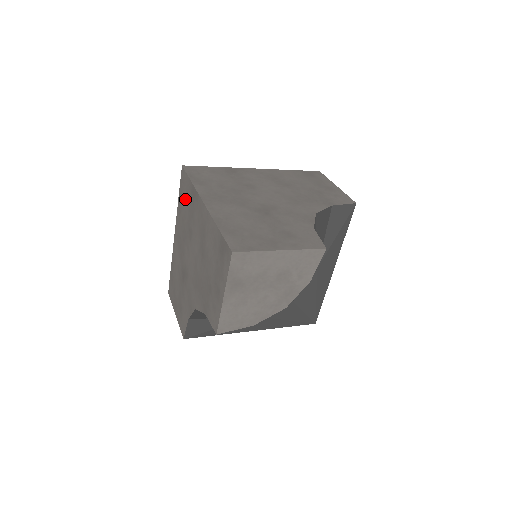
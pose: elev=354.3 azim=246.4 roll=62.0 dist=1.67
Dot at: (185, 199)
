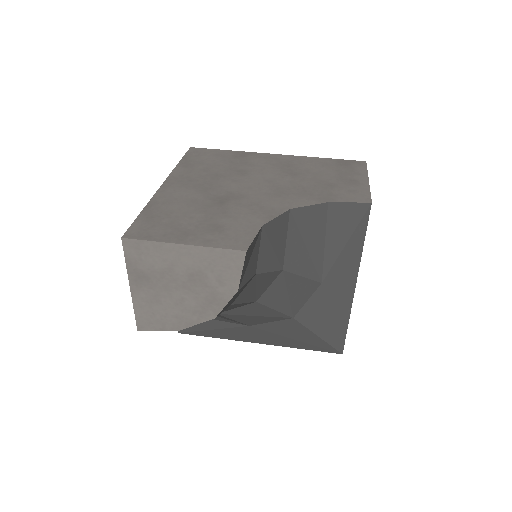
Dot at: occluded
